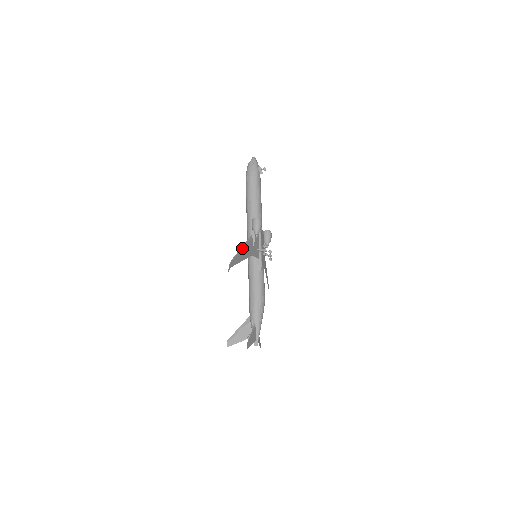
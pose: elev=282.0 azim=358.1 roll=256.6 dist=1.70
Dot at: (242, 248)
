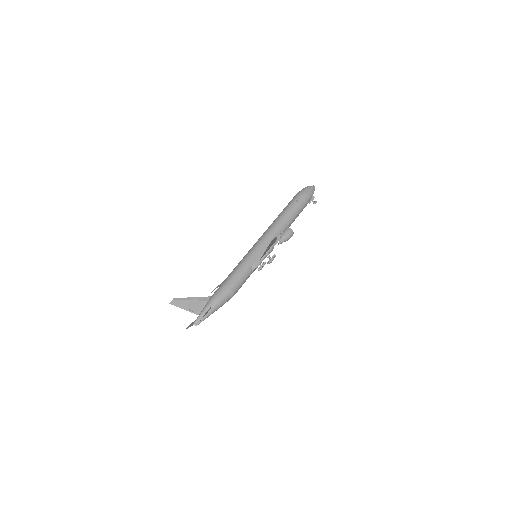
Dot at: (274, 241)
